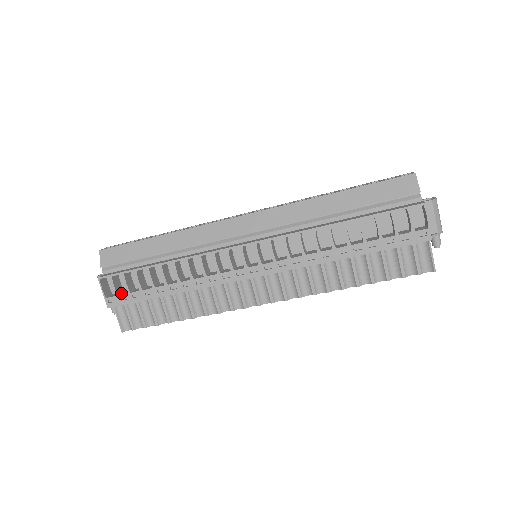
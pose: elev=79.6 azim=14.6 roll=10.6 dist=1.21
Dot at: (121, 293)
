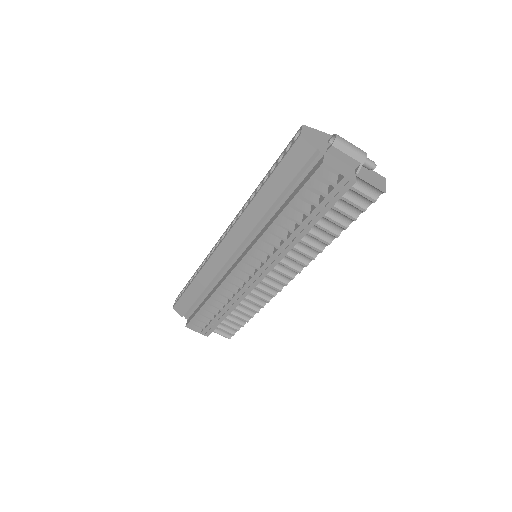
Dot at: (206, 325)
